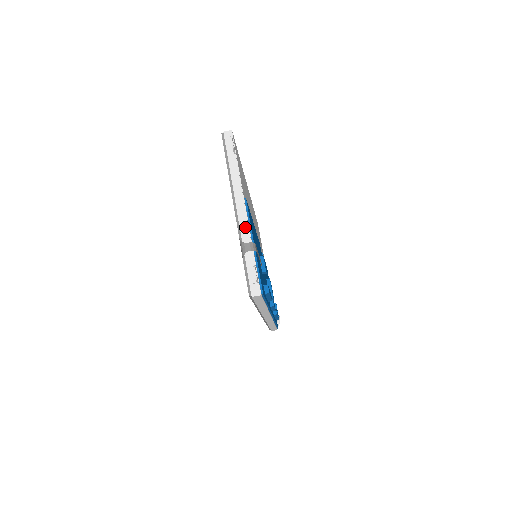
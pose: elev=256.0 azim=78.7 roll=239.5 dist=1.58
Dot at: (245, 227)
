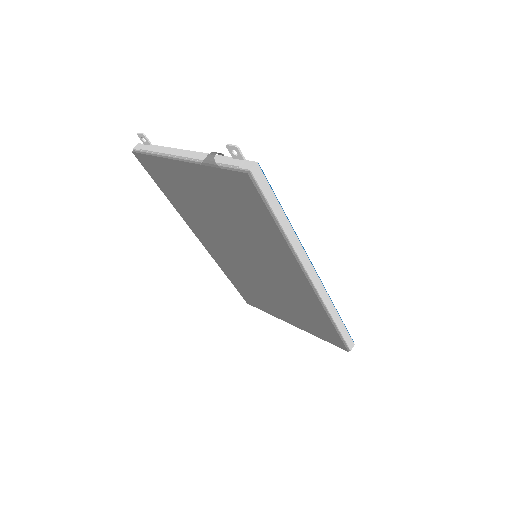
Dot at: (199, 155)
